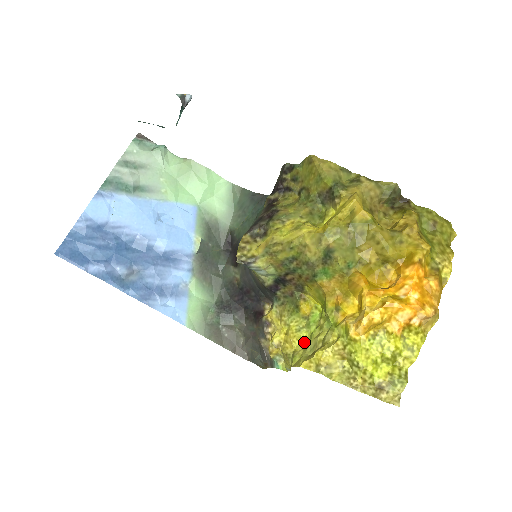
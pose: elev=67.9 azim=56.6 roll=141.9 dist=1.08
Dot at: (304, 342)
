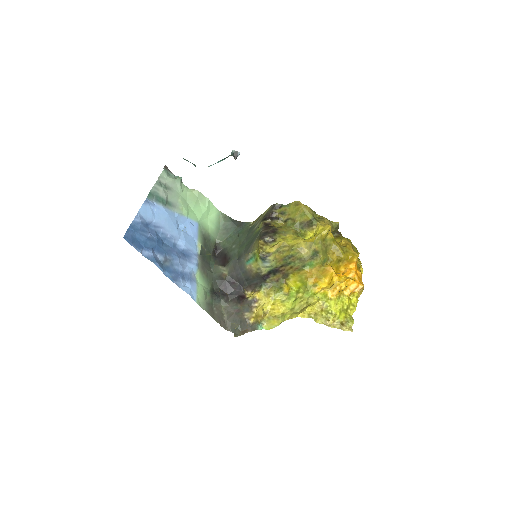
Dot at: (288, 308)
